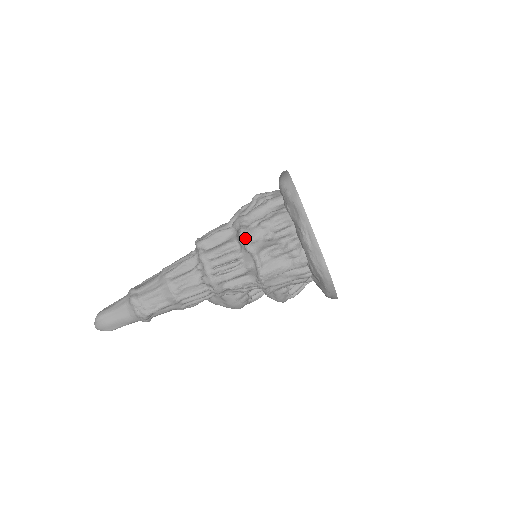
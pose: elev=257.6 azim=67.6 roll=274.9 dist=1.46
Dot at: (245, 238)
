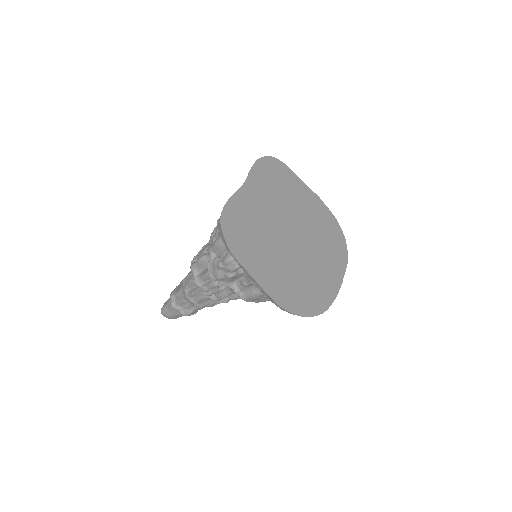
Dot at: (212, 276)
